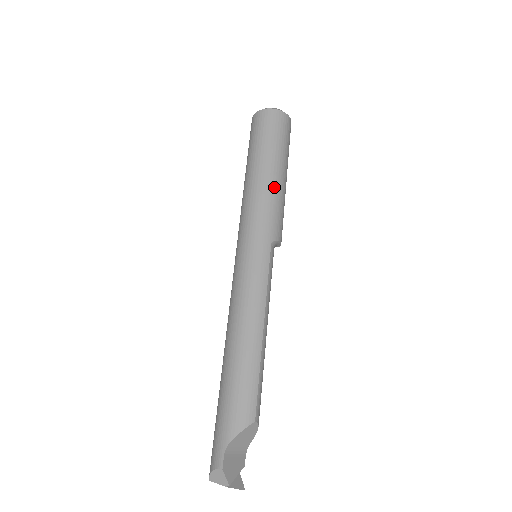
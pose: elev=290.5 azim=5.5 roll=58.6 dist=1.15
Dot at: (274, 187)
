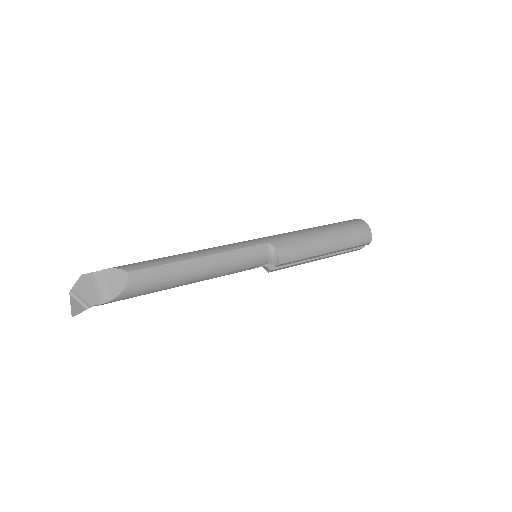
Dot at: (308, 233)
